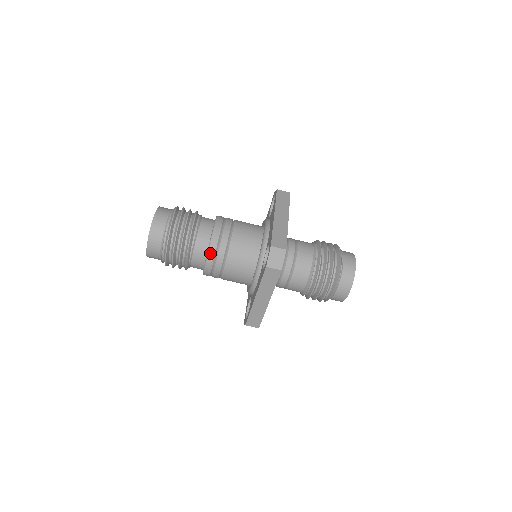
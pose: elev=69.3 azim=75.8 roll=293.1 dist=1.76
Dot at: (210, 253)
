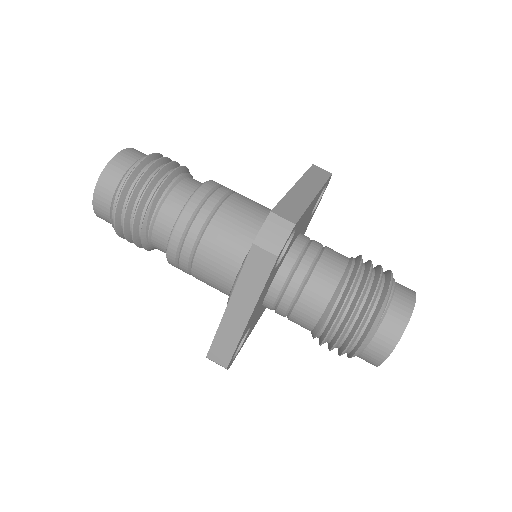
Dot at: (180, 221)
